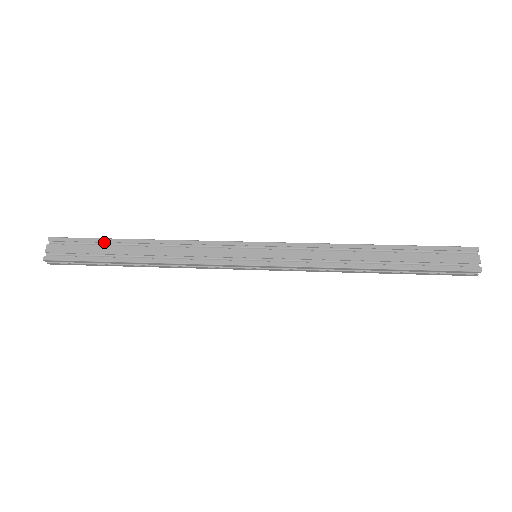
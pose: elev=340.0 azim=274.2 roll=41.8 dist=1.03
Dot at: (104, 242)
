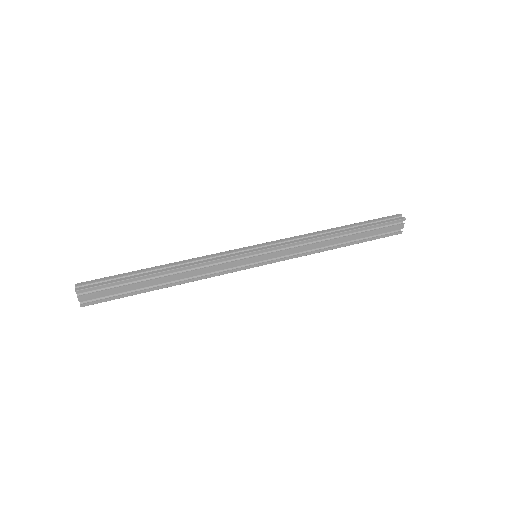
Dot at: (130, 282)
